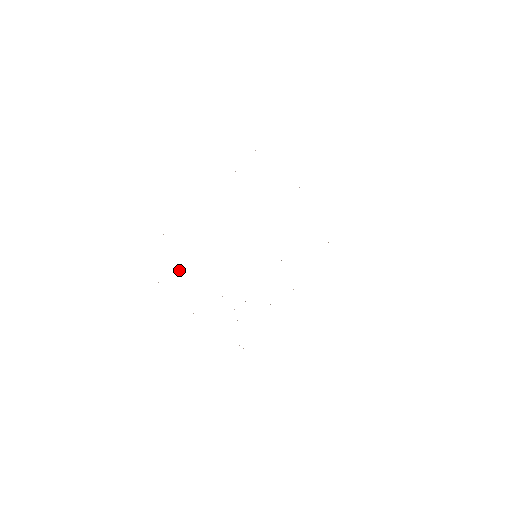
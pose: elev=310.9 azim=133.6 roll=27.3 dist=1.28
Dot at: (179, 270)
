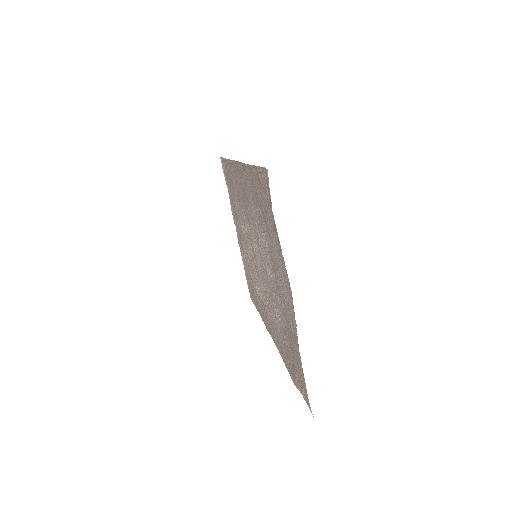
Dot at: (288, 344)
